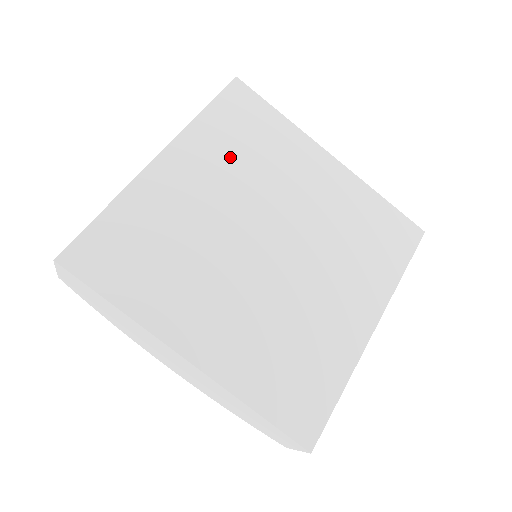
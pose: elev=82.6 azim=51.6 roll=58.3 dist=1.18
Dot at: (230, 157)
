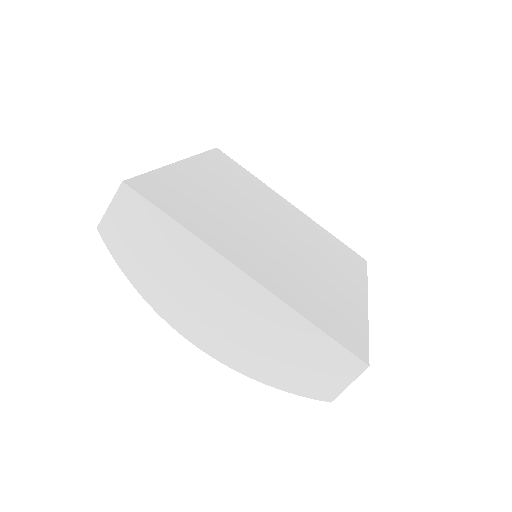
Dot at: (229, 180)
